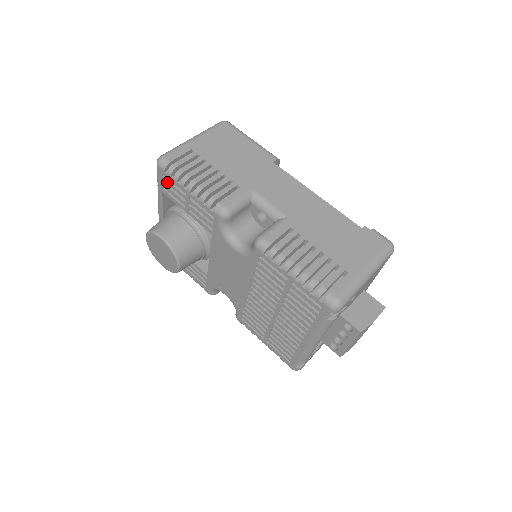
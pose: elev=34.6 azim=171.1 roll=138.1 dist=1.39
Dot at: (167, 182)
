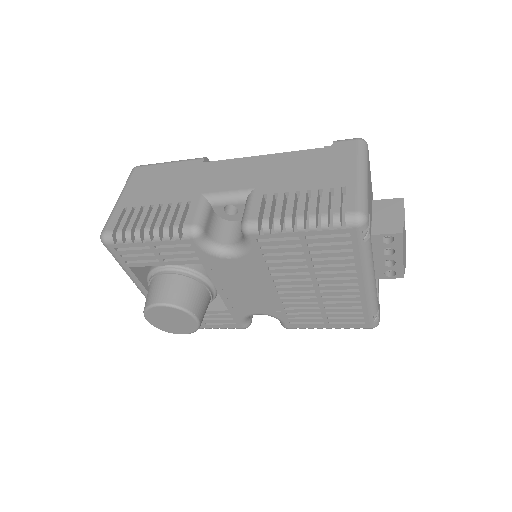
Dot at: (125, 252)
